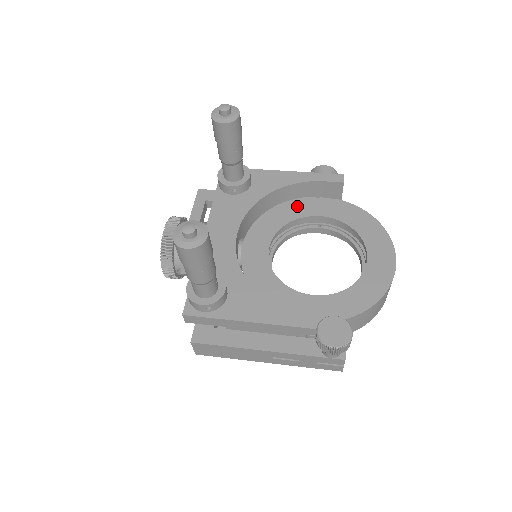
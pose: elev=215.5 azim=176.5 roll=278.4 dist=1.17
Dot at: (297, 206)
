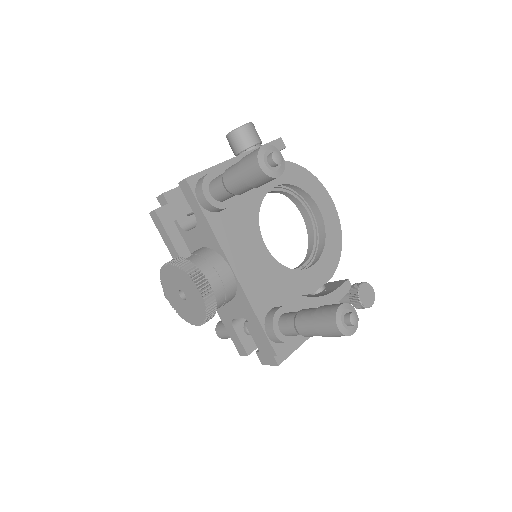
Dot at: occluded
